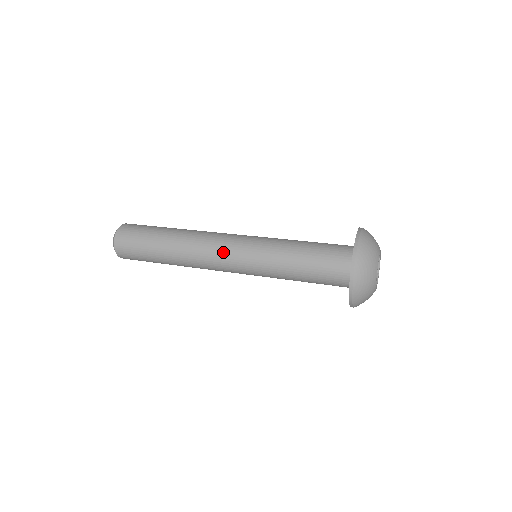
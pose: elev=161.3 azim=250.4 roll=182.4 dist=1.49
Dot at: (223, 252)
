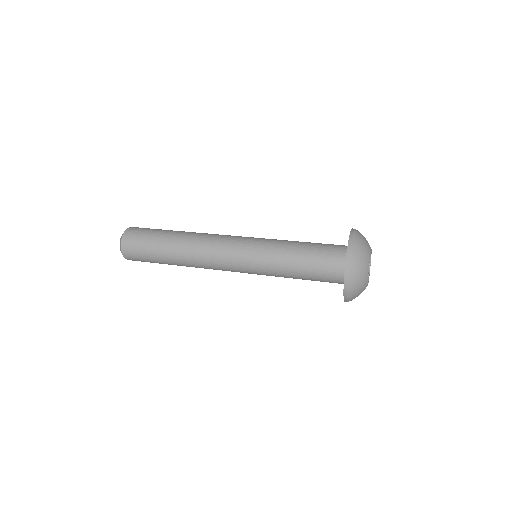
Dot at: (225, 262)
